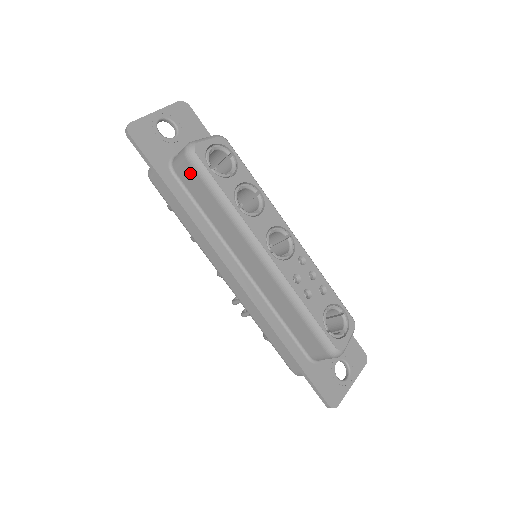
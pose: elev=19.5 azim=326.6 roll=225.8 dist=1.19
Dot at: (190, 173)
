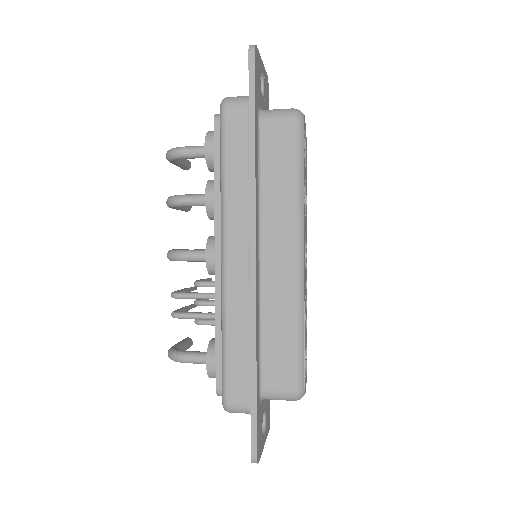
Dot at: (283, 132)
